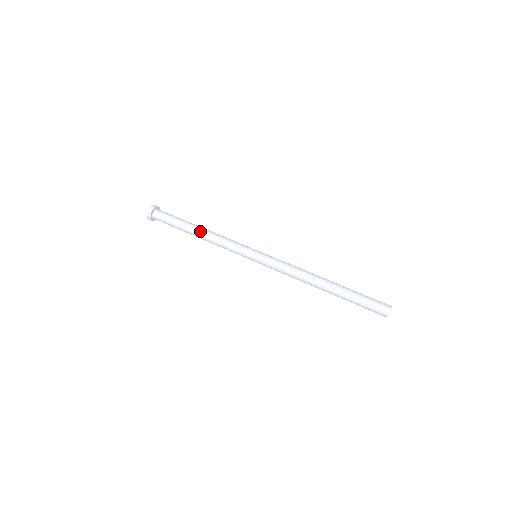
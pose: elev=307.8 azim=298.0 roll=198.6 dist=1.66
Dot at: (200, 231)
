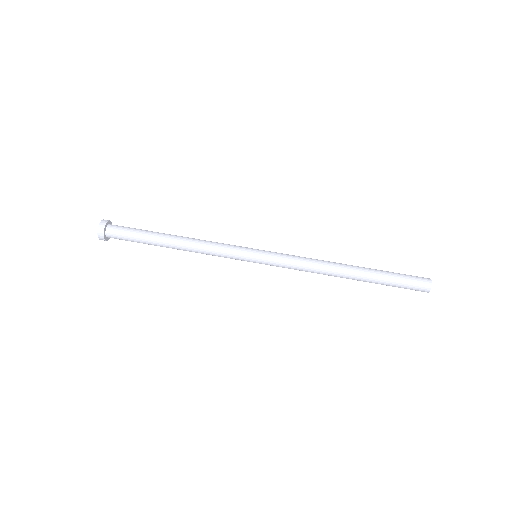
Dot at: (177, 240)
